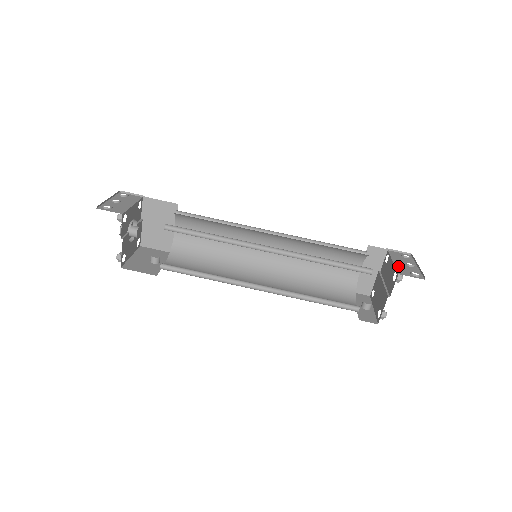
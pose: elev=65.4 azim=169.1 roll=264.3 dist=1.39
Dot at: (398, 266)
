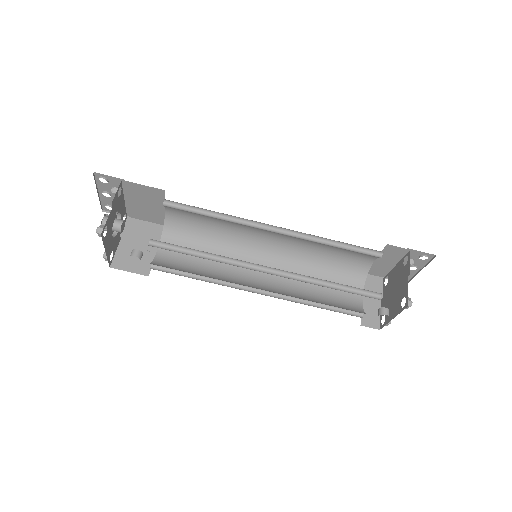
Dot at: (404, 261)
